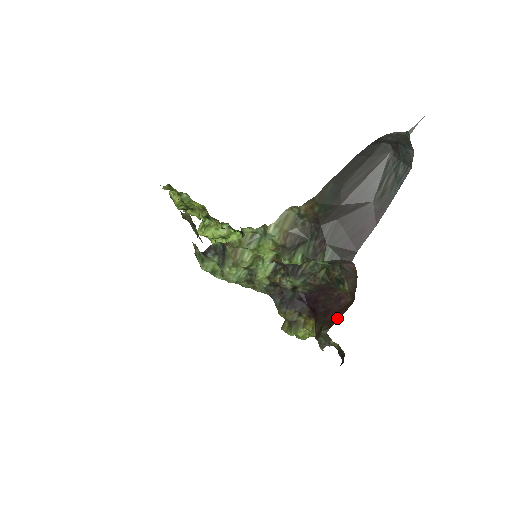
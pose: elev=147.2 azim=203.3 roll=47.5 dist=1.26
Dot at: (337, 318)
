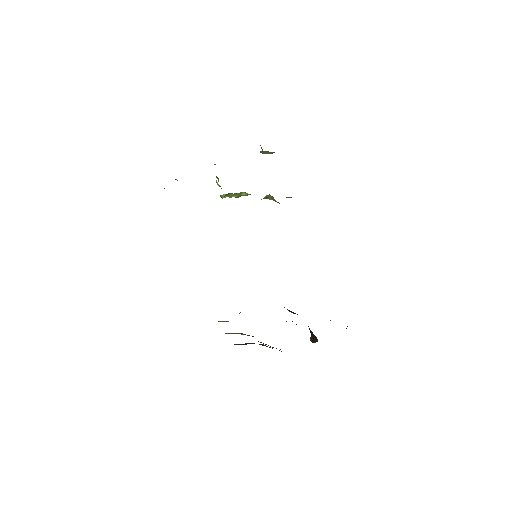
Dot at: (314, 341)
